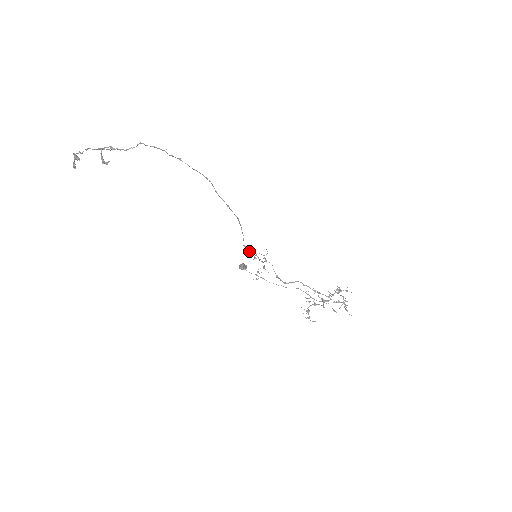
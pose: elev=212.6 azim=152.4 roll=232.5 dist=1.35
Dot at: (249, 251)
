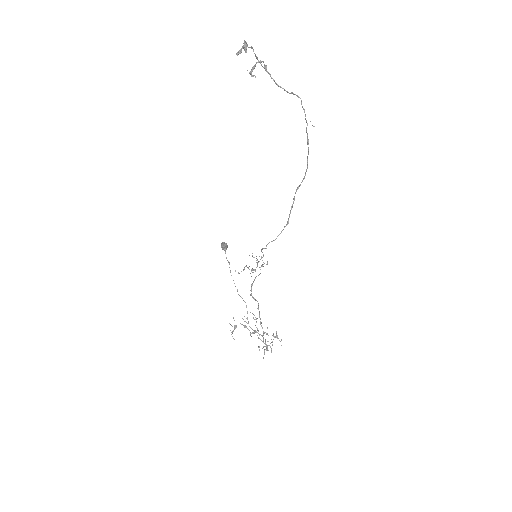
Dot at: occluded
